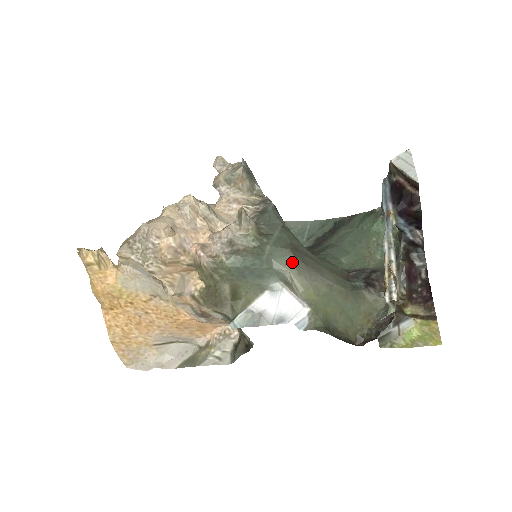
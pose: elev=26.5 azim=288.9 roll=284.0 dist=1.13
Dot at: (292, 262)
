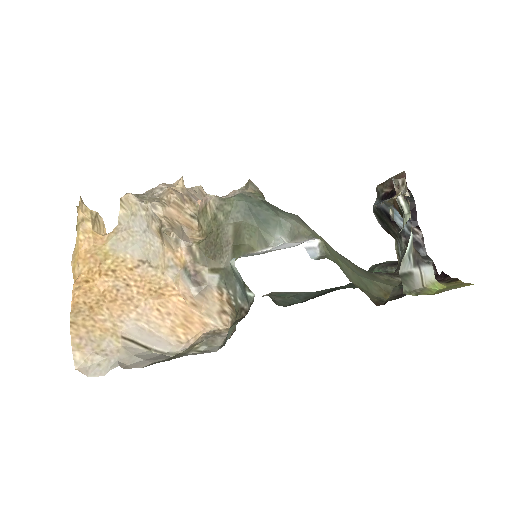
Dot at: (298, 218)
